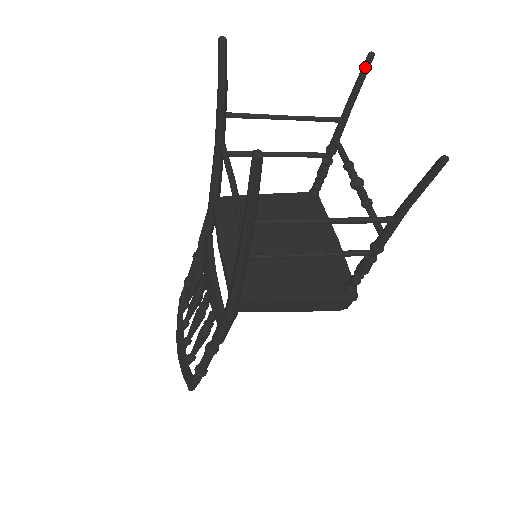
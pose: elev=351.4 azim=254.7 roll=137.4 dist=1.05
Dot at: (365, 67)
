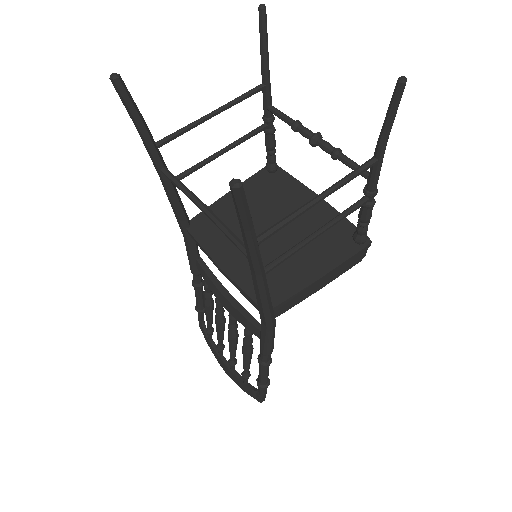
Dot at: (262, 23)
